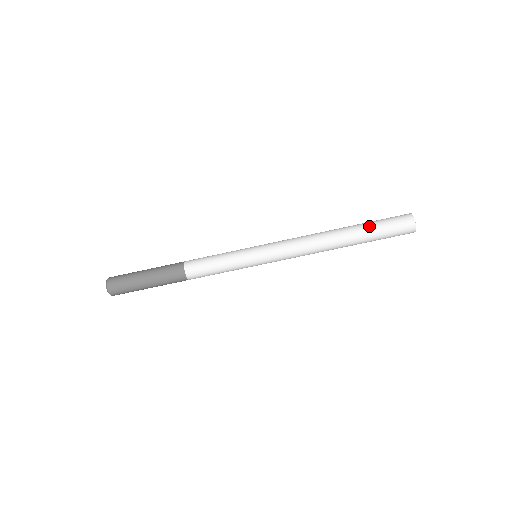
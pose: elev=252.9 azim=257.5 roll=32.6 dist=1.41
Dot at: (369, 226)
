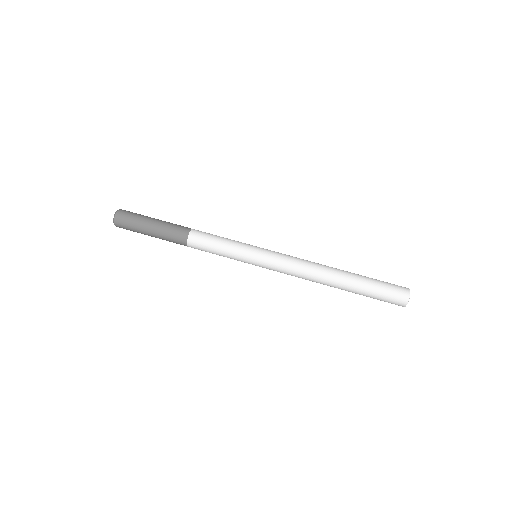
Dot at: (367, 282)
